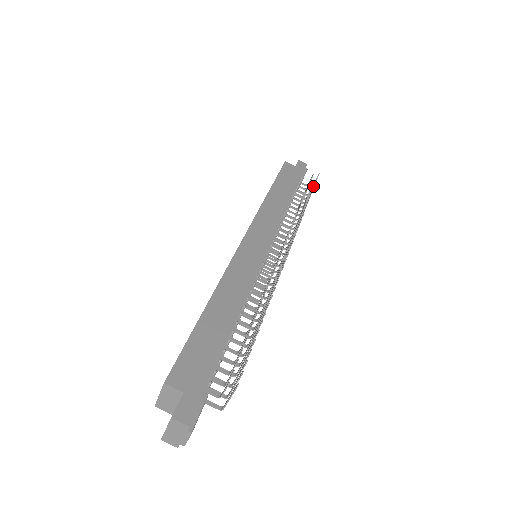
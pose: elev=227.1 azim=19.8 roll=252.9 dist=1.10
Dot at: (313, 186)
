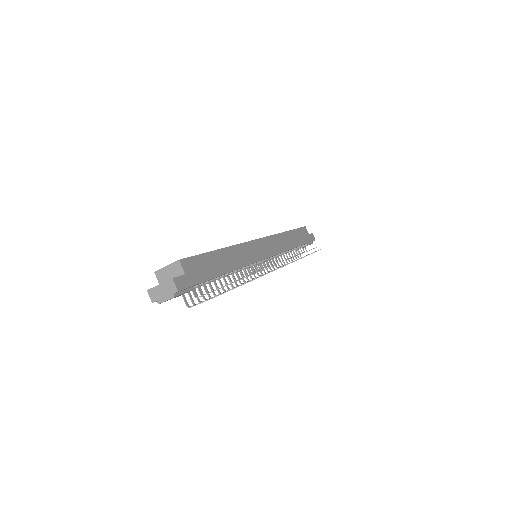
Dot at: (313, 252)
